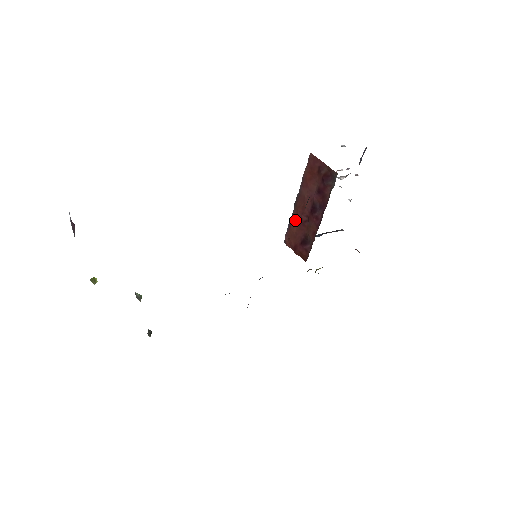
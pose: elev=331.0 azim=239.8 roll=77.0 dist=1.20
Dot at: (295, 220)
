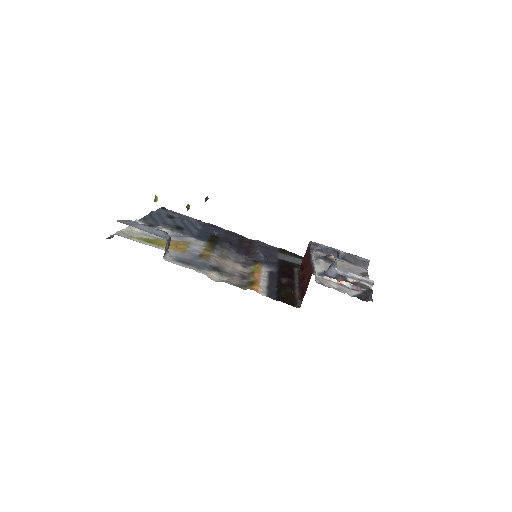
Dot at: (307, 256)
